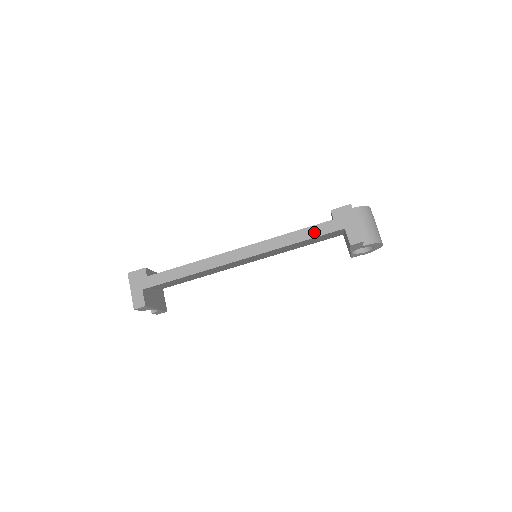
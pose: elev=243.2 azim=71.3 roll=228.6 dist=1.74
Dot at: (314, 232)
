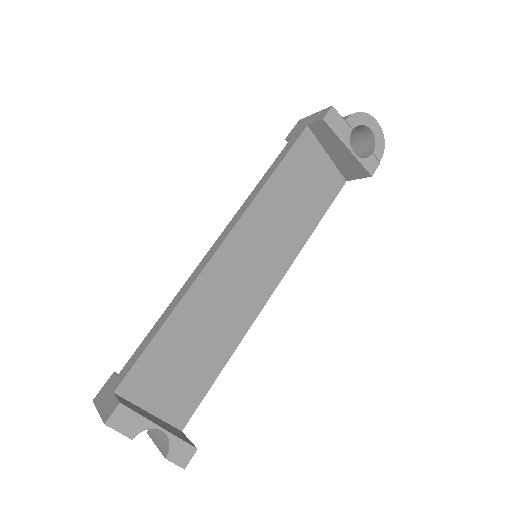
Dot at: (281, 157)
